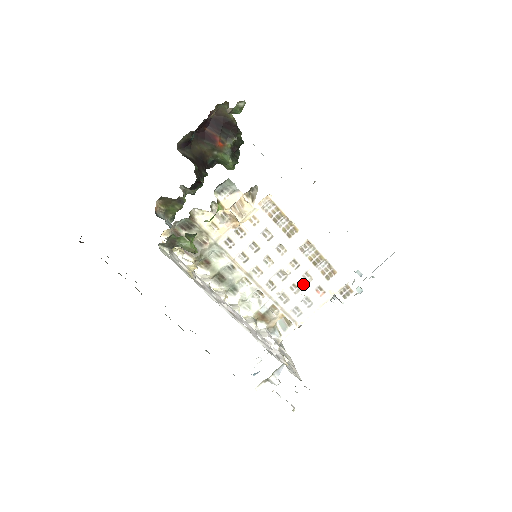
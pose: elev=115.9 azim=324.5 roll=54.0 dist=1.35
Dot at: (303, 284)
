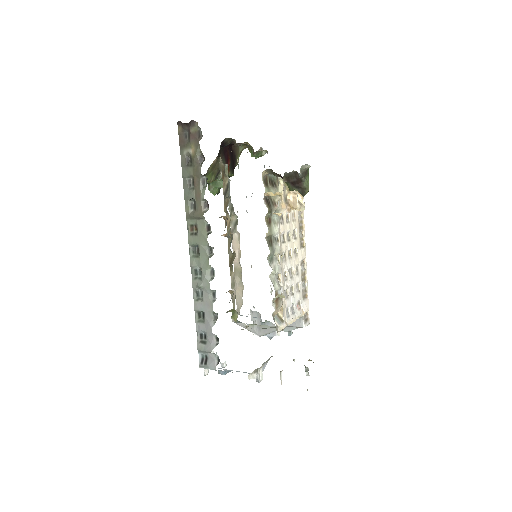
Dot at: (295, 291)
